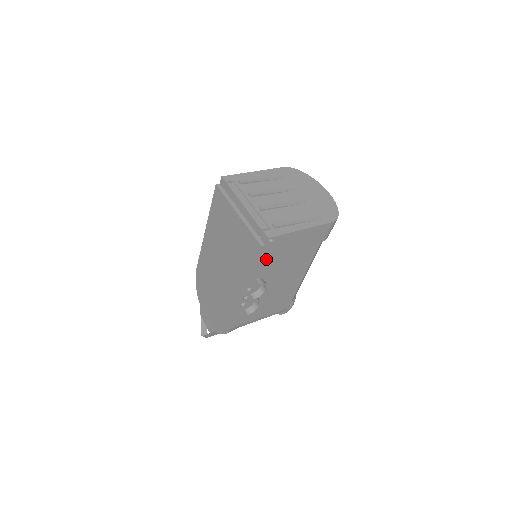
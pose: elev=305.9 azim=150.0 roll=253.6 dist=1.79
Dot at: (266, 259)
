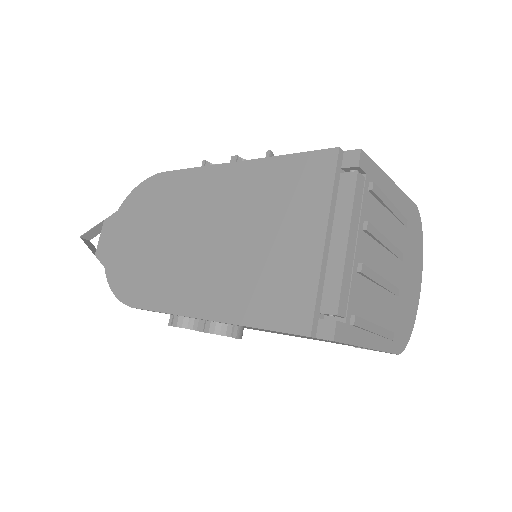
Dot at: occluded
